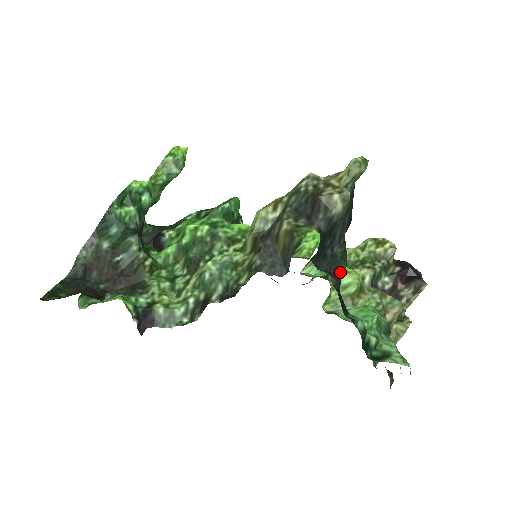
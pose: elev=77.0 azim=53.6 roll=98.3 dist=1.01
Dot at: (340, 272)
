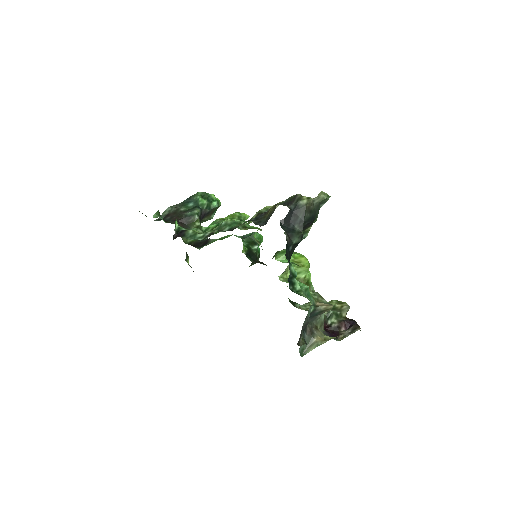
Dot at: (294, 240)
